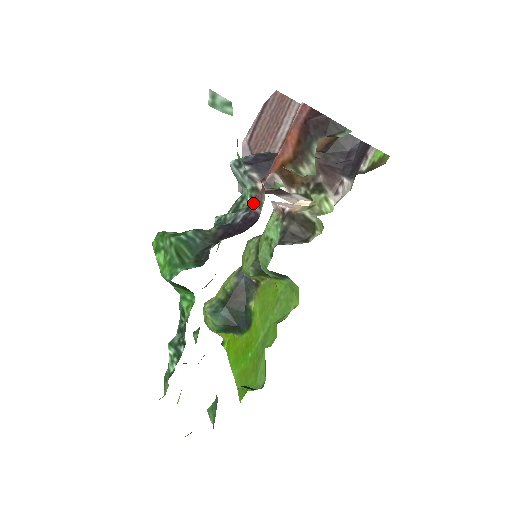
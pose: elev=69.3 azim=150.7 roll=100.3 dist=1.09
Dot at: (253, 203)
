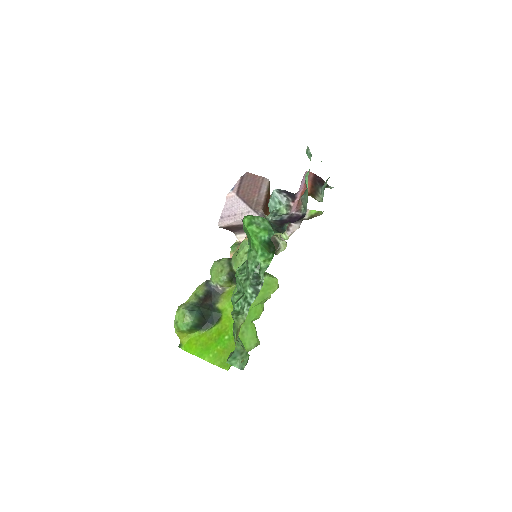
Dot at: (288, 212)
